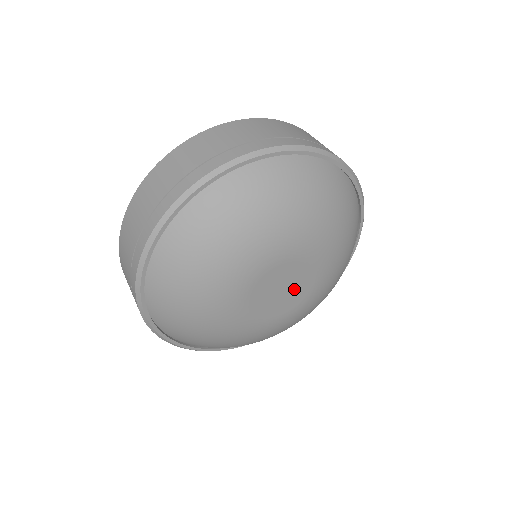
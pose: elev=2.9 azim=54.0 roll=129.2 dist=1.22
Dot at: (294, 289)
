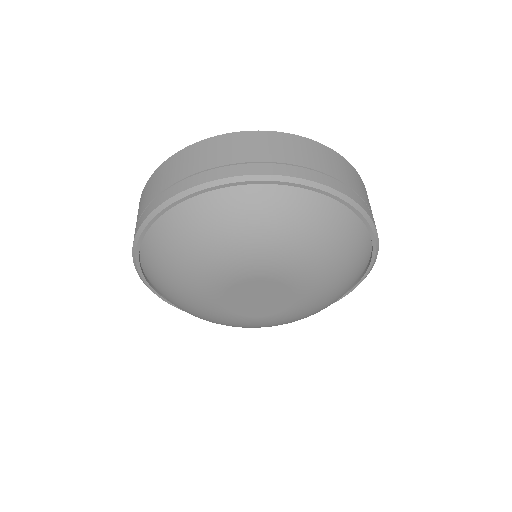
Dot at: (273, 298)
